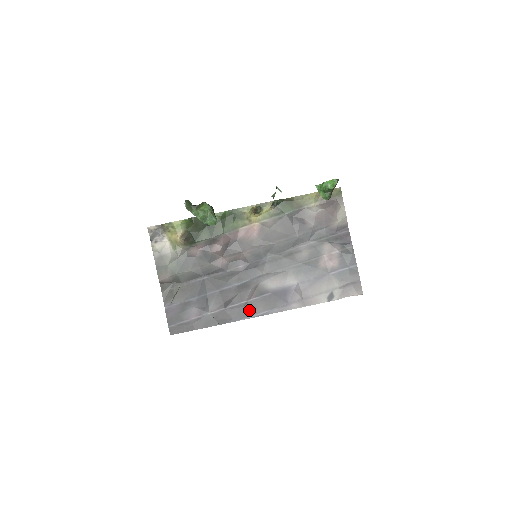
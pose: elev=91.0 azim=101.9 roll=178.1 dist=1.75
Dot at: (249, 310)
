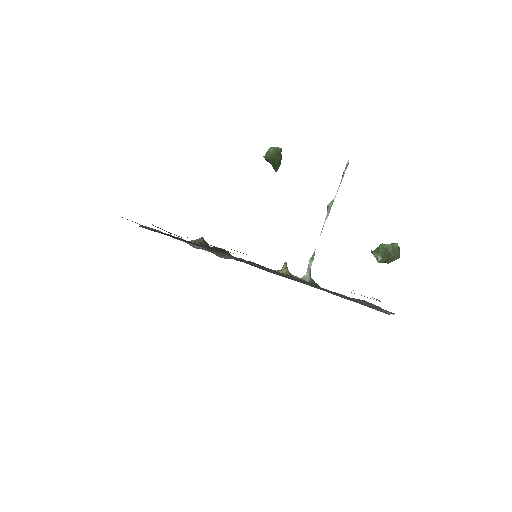
Dot at: occluded
